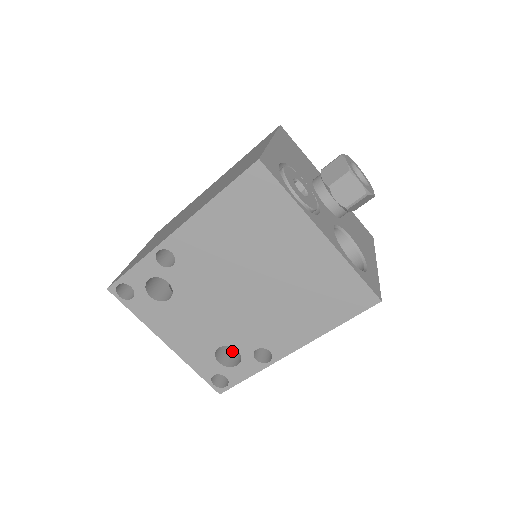
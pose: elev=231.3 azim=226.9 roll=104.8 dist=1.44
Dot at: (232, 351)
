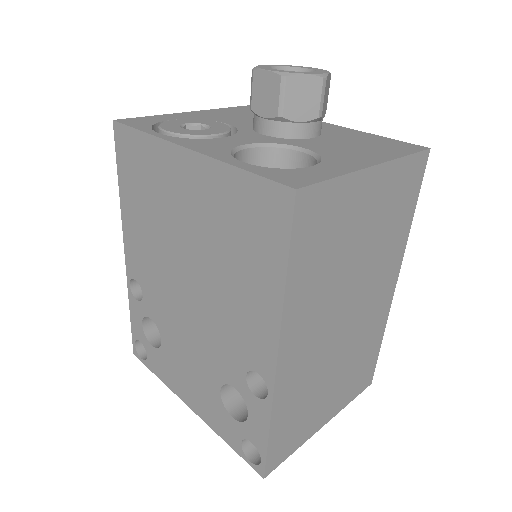
Dot at: occluded
